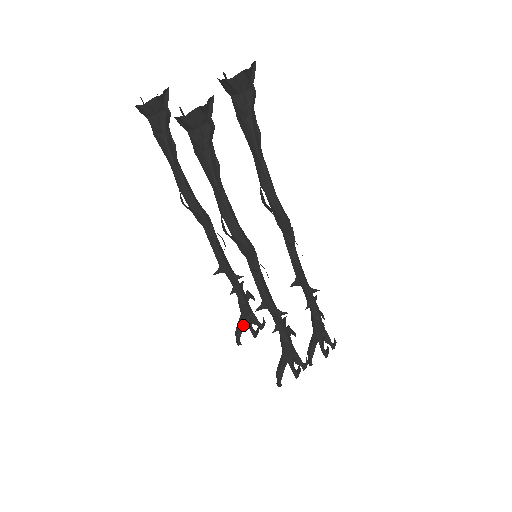
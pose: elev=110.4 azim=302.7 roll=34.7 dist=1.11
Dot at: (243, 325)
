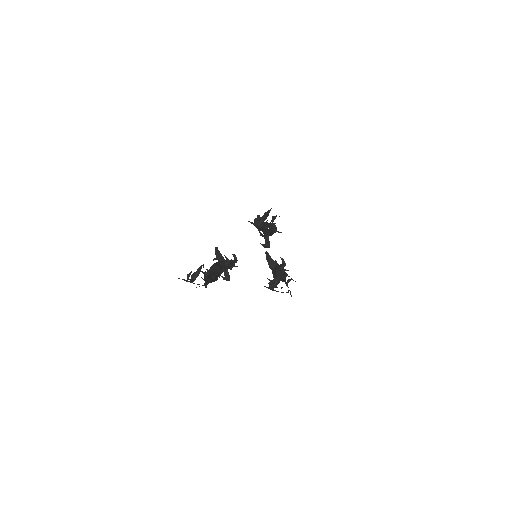
Dot at: occluded
